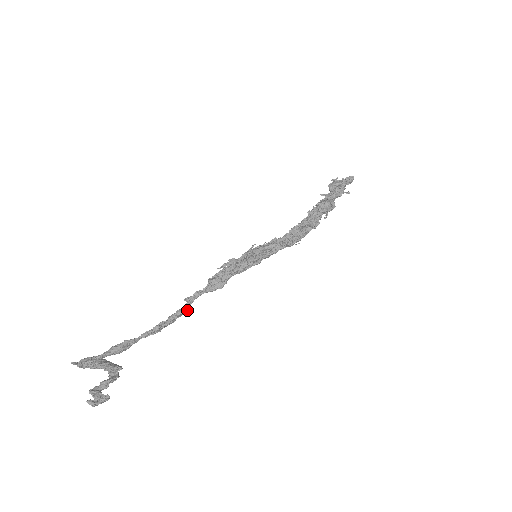
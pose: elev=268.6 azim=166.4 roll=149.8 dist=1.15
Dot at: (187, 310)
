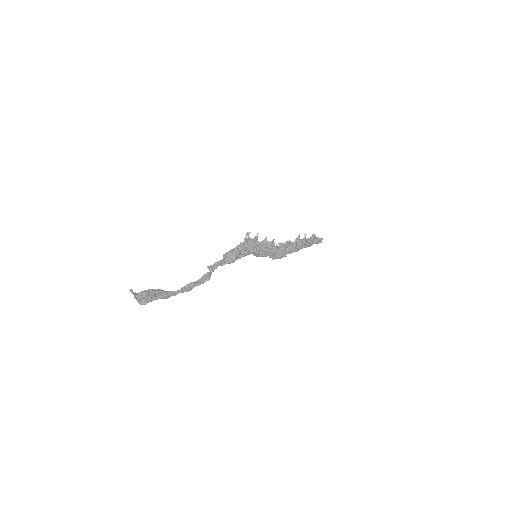
Dot at: (210, 276)
